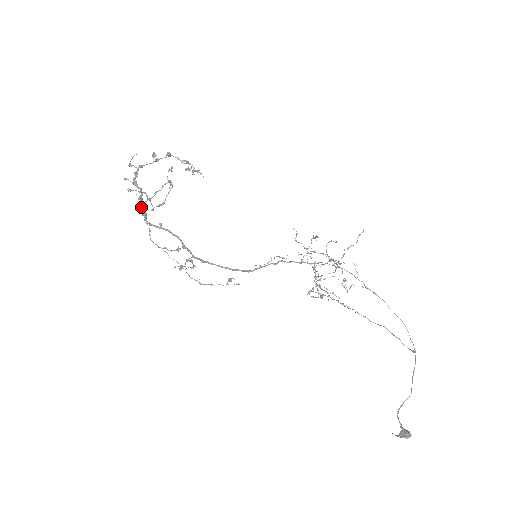
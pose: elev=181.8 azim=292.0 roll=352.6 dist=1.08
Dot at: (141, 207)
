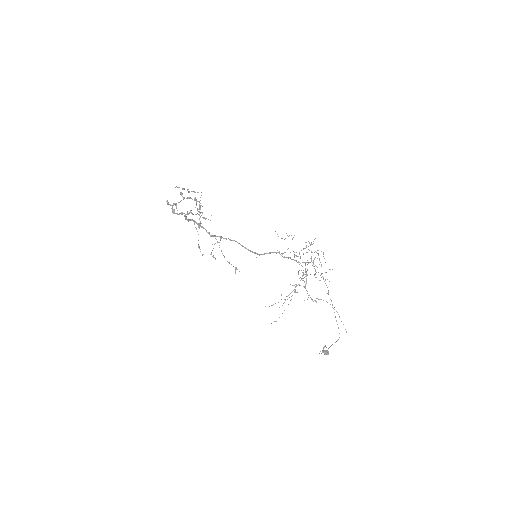
Dot at: (185, 217)
